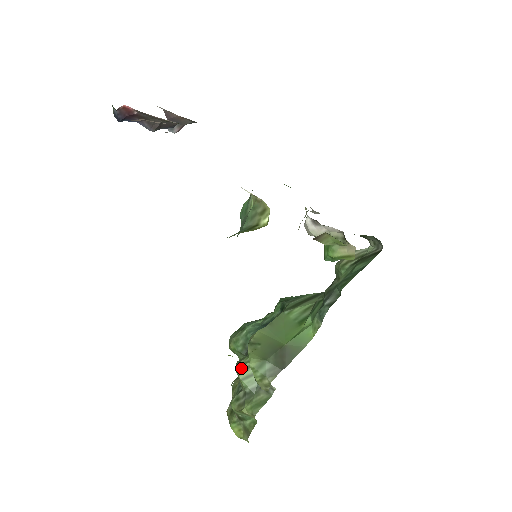
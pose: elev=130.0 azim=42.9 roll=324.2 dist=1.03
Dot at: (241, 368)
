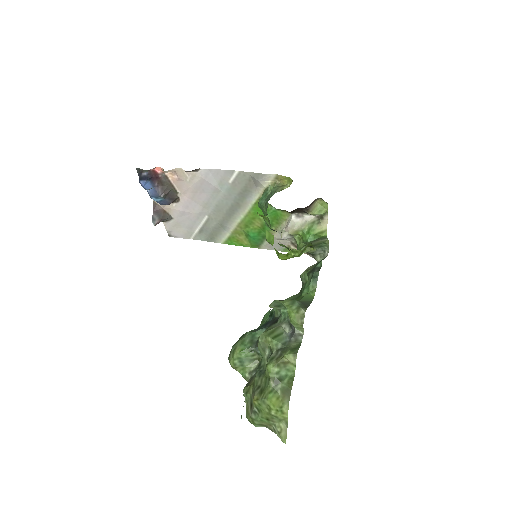
Dot at: (267, 332)
